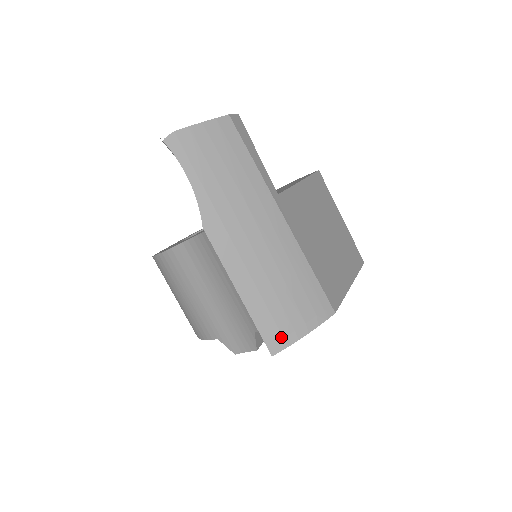
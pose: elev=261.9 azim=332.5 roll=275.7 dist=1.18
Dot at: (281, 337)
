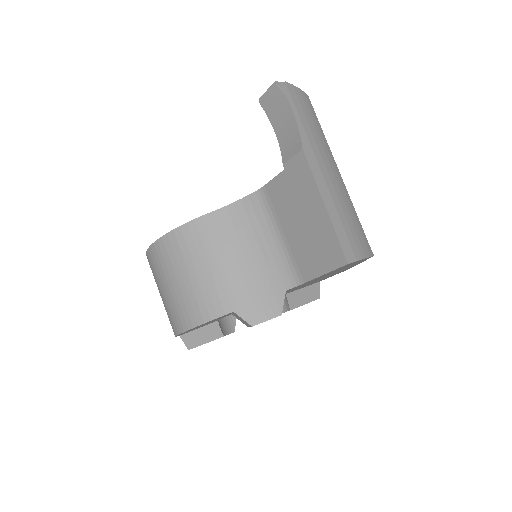
Dot at: (352, 251)
